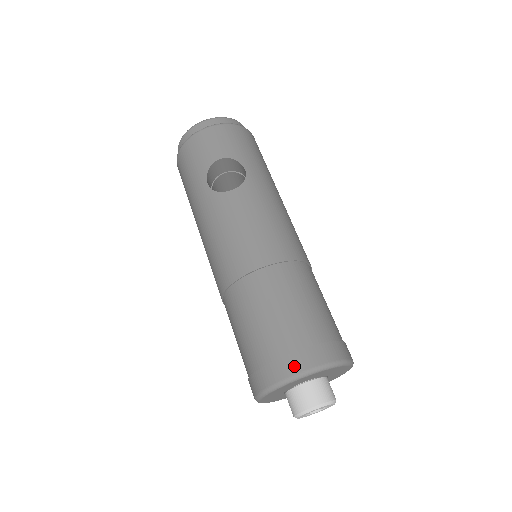
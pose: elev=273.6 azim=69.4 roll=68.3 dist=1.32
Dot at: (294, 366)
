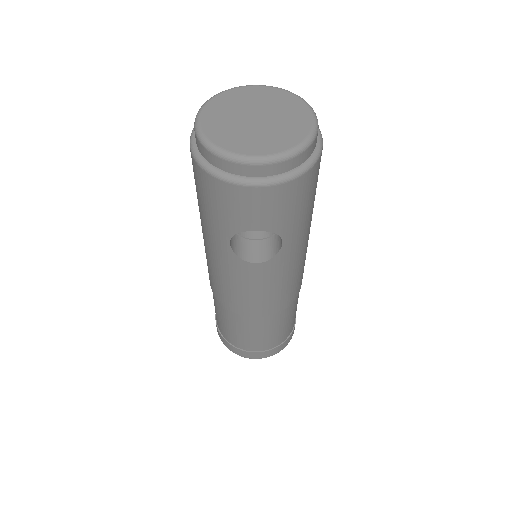
Dot at: (252, 356)
